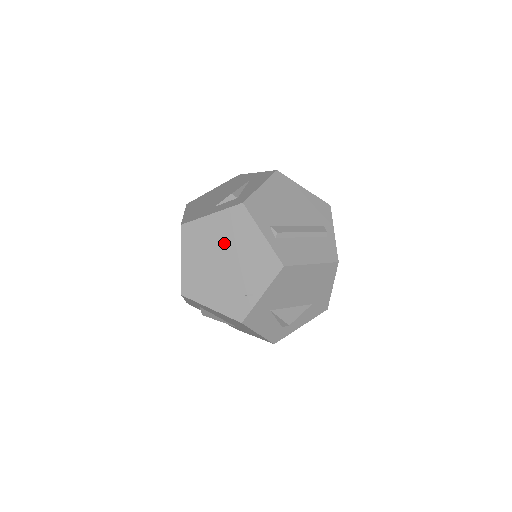
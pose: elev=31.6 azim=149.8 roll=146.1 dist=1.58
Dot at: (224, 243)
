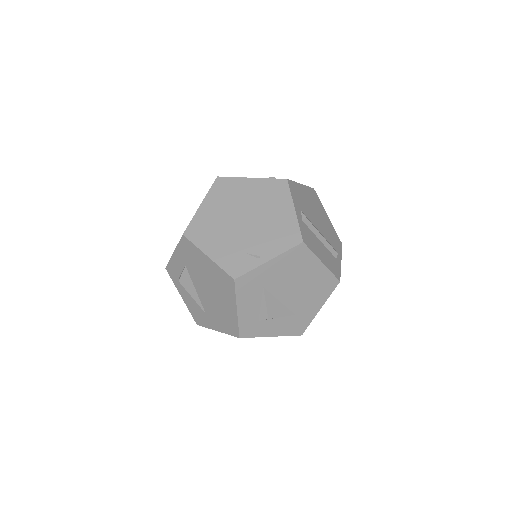
Dot at: (253, 204)
